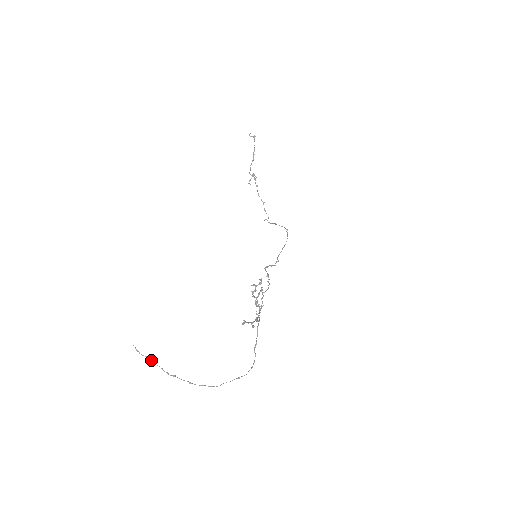
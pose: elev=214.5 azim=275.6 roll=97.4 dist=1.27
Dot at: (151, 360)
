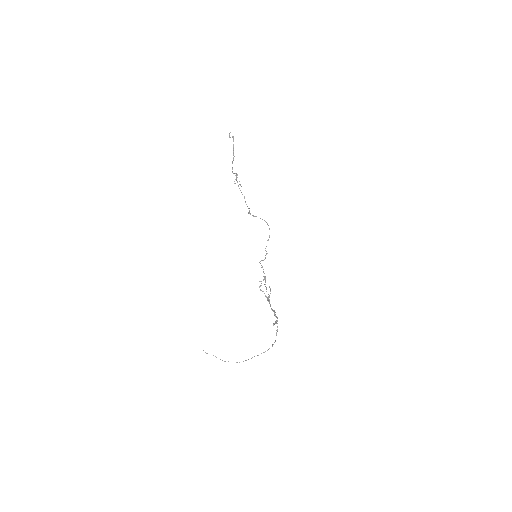
Dot at: occluded
